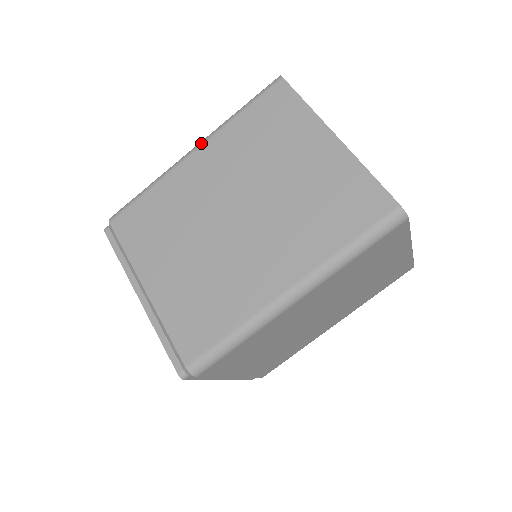
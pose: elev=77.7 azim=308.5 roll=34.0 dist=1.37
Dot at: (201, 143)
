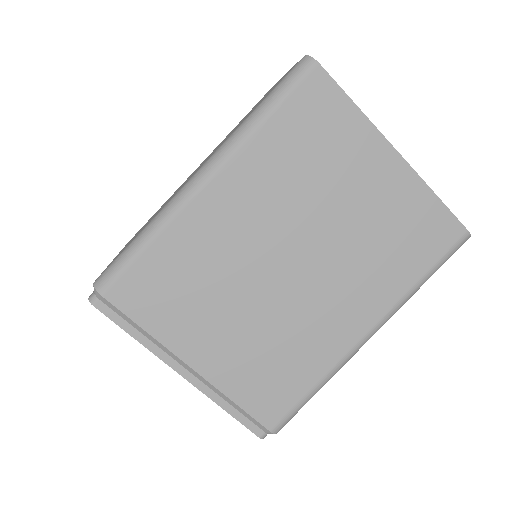
Dot at: (216, 166)
